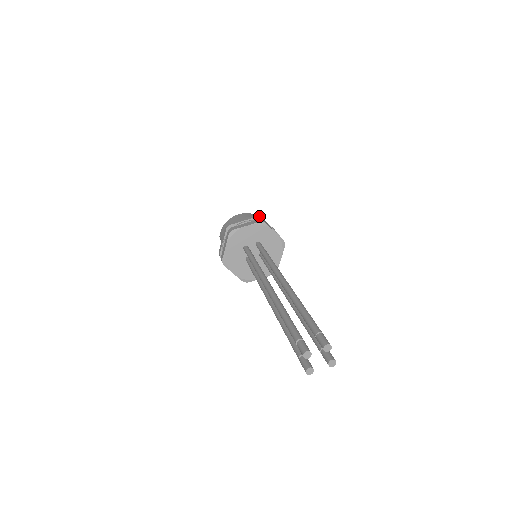
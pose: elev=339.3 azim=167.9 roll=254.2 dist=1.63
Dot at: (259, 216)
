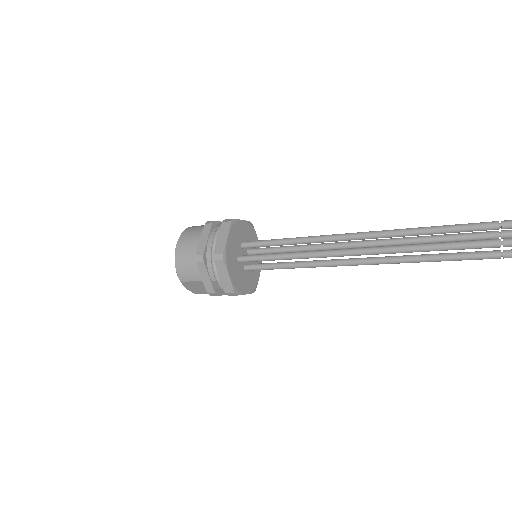
Dot at: (210, 221)
